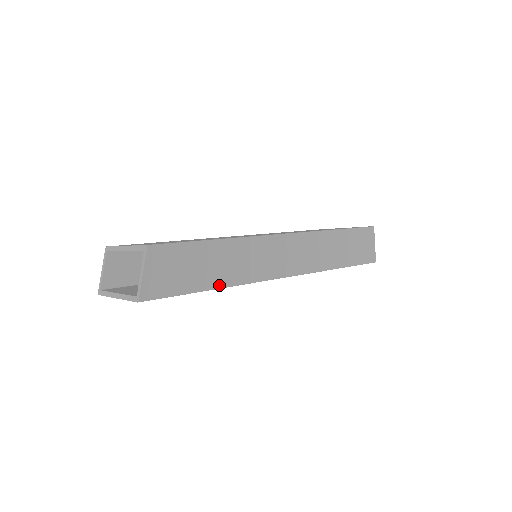
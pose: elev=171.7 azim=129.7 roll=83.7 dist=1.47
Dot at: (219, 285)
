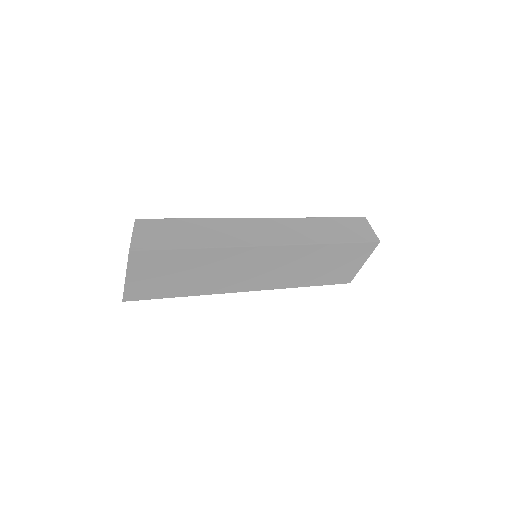
Dot at: (204, 246)
